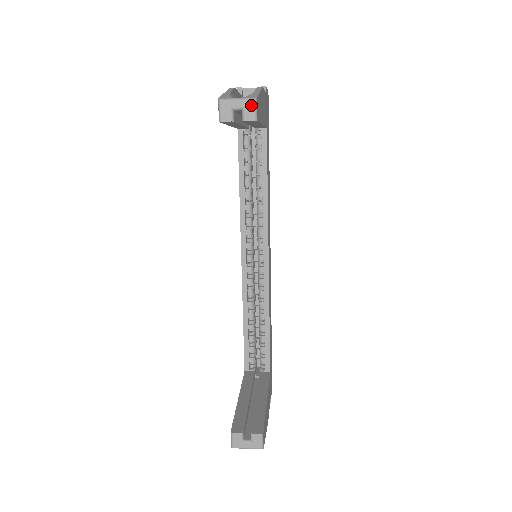
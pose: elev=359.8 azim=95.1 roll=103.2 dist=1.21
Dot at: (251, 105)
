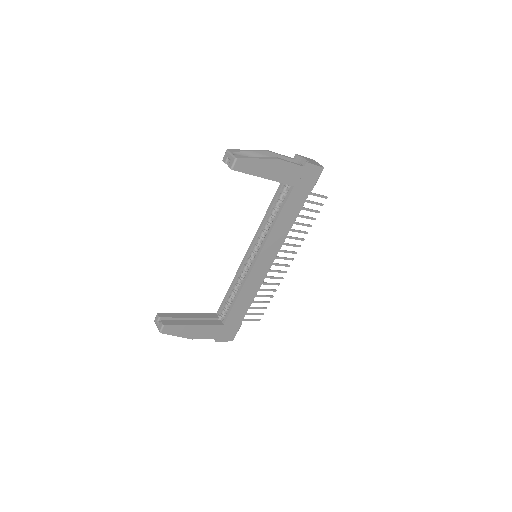
Dot at: (233, 160)
